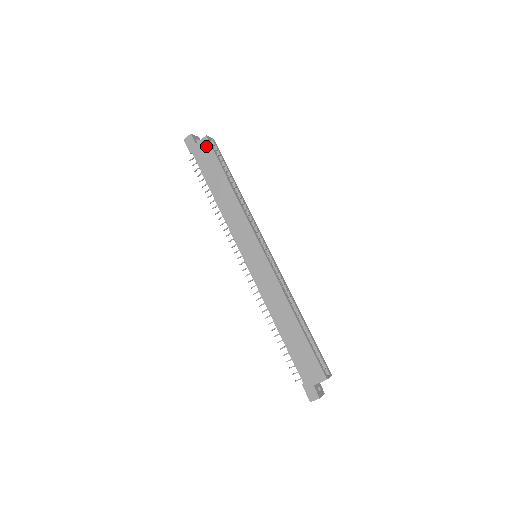
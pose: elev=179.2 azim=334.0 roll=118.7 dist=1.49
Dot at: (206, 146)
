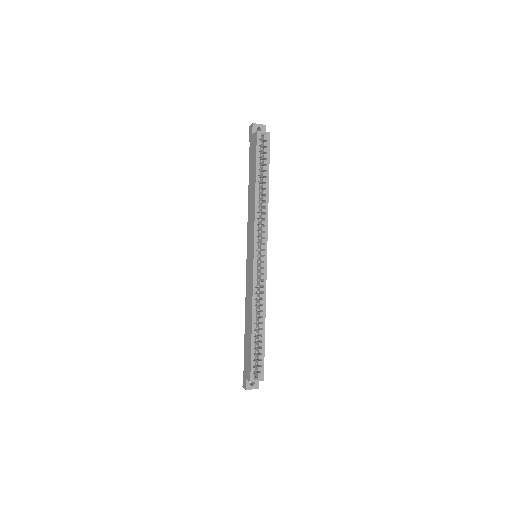
Dot at: (255, 141)
